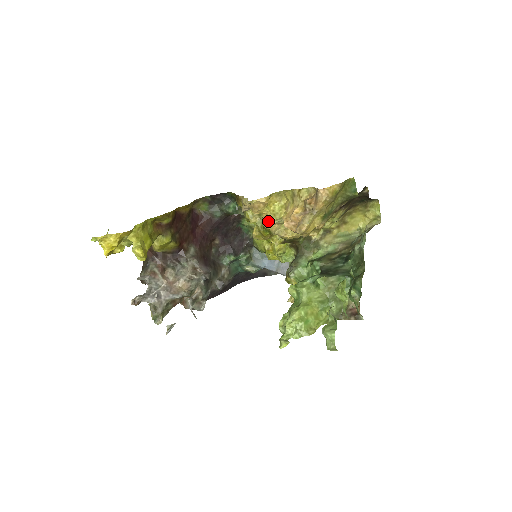
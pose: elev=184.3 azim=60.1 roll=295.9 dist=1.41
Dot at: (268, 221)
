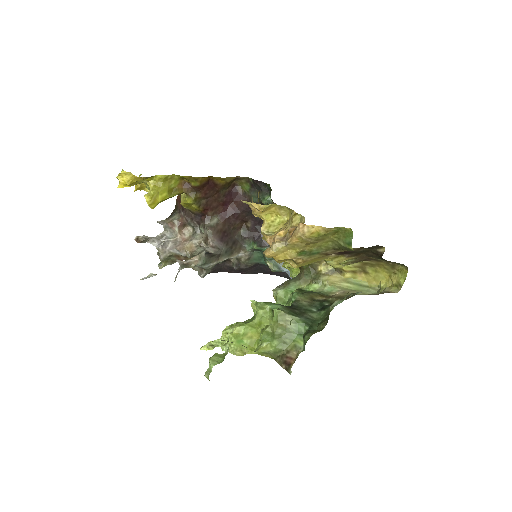
Dot at: (262, 229)
